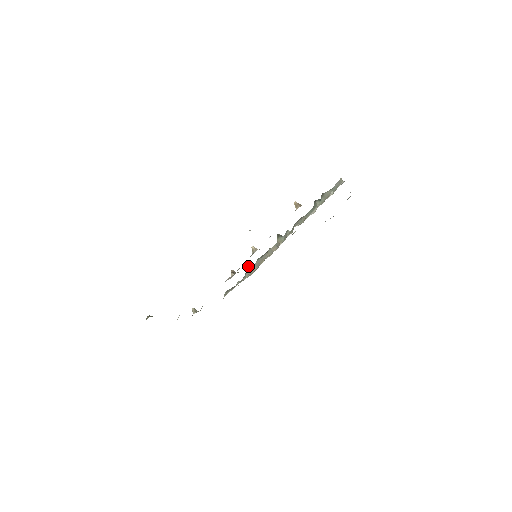
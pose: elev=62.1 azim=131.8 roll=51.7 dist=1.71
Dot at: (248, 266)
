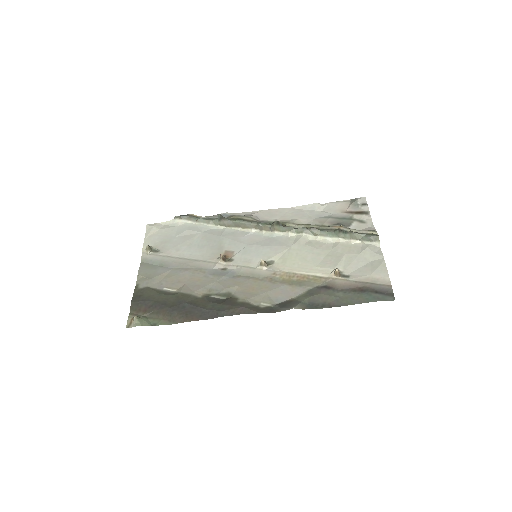
Dot at: (223, 217)
